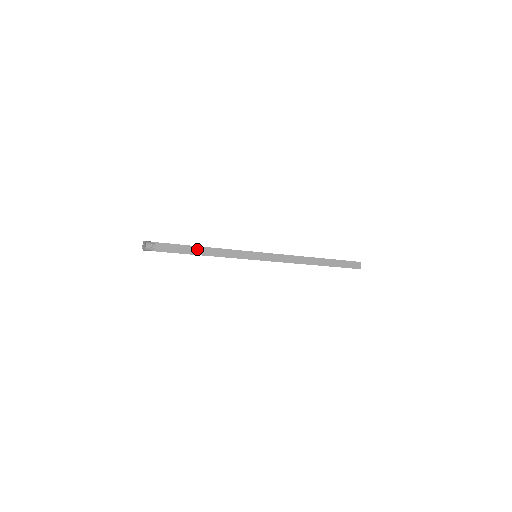
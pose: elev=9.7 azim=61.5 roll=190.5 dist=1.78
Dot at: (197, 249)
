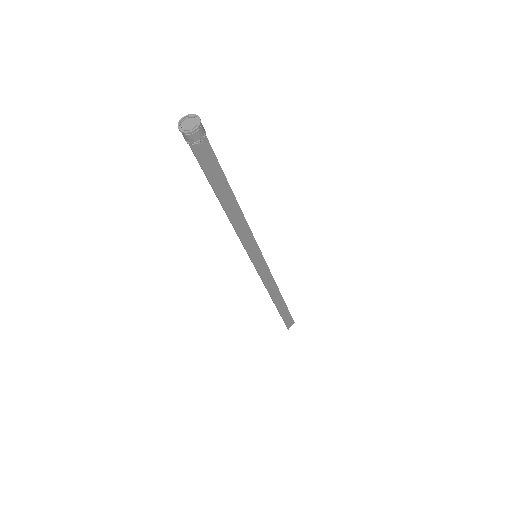
Dot at: (228, 195)
